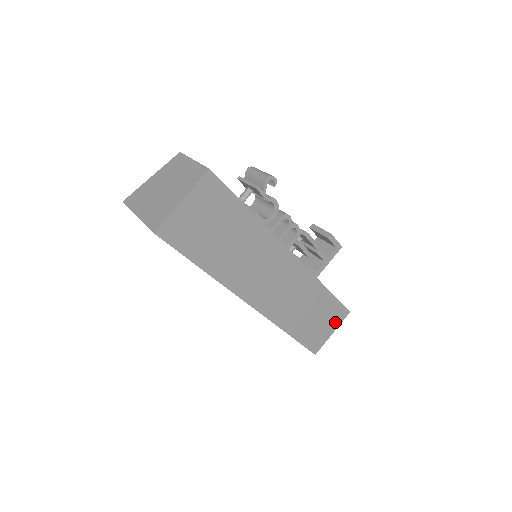
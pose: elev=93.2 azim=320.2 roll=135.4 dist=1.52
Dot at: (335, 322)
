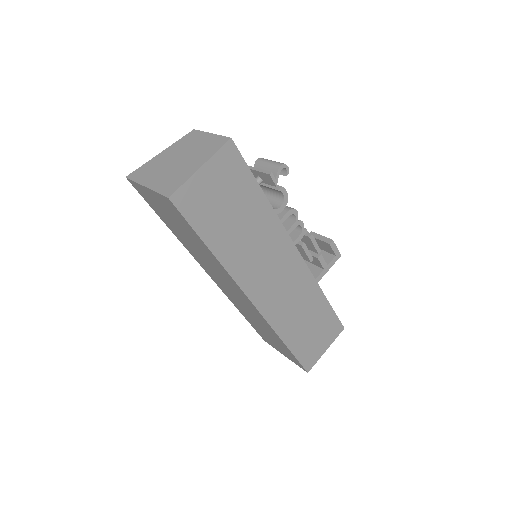
Dot at: (329, 338)
